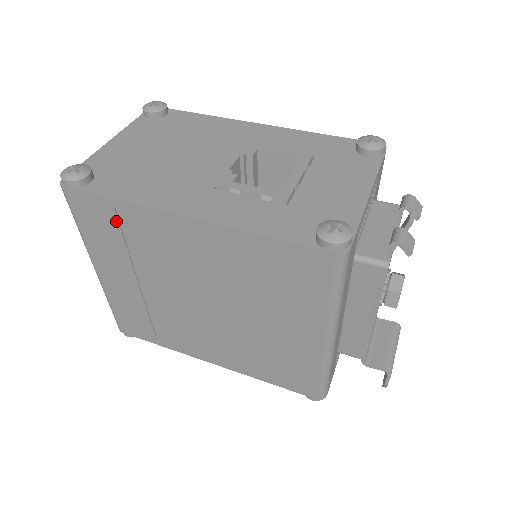
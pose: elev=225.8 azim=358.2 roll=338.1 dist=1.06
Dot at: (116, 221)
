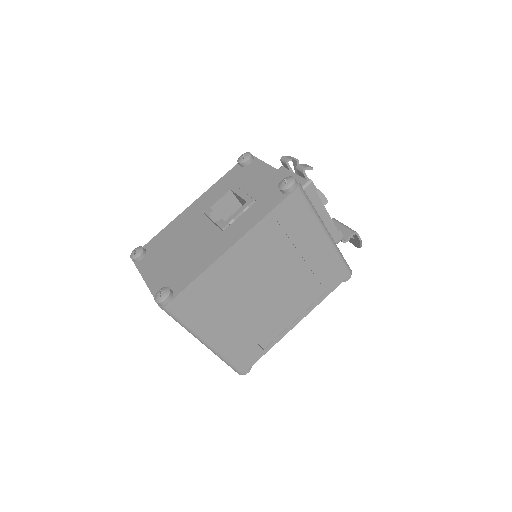
Dot at: (202, 292)
